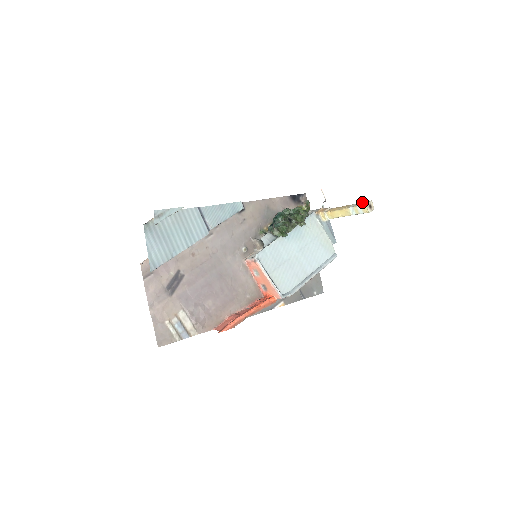
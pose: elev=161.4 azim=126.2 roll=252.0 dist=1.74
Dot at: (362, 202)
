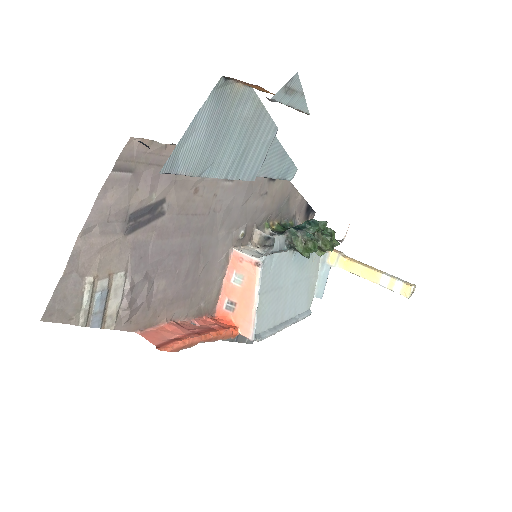
Dot at: occluded
